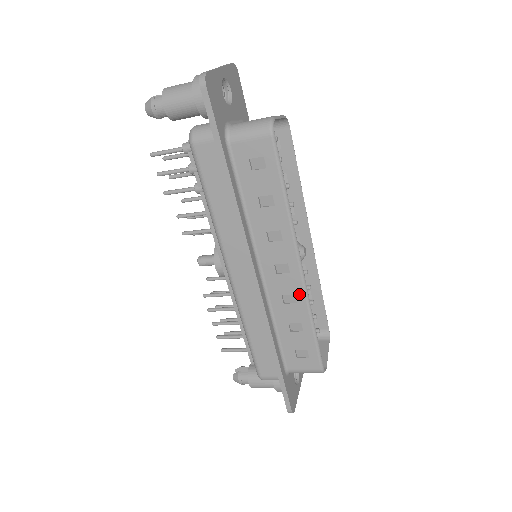
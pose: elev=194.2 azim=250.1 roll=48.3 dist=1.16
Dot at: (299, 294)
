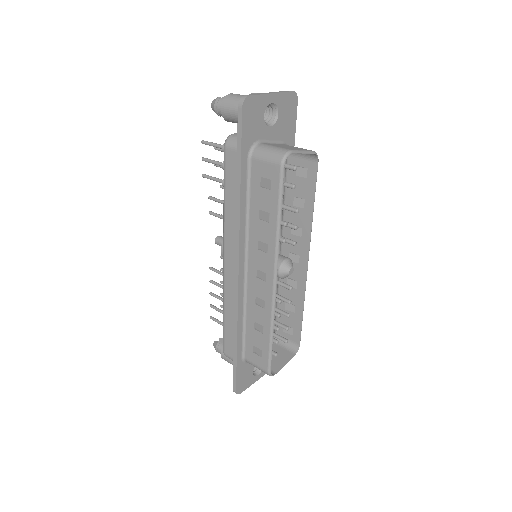
Dot at: (268, 302)
